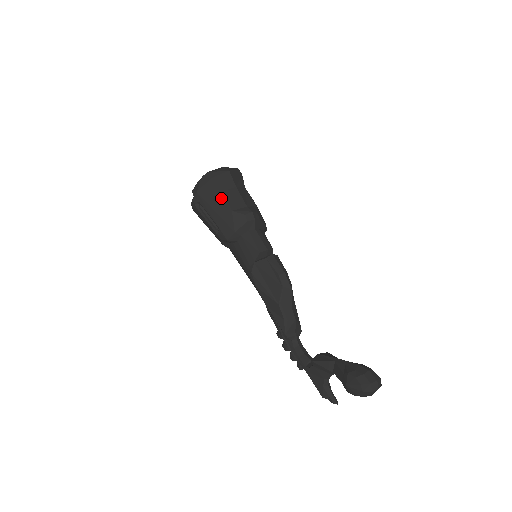
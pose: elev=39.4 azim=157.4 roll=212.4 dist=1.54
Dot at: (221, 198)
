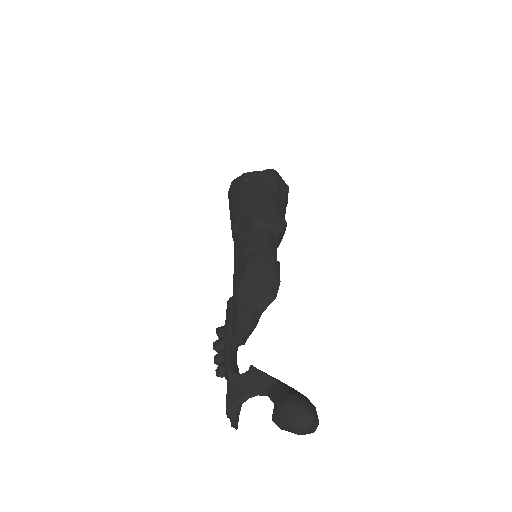
Dot at: (272, 193)
